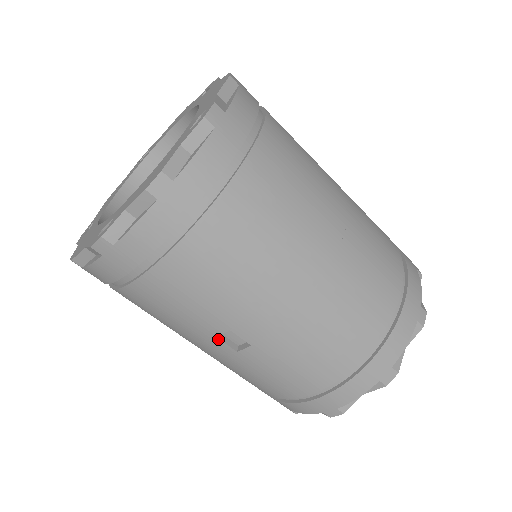
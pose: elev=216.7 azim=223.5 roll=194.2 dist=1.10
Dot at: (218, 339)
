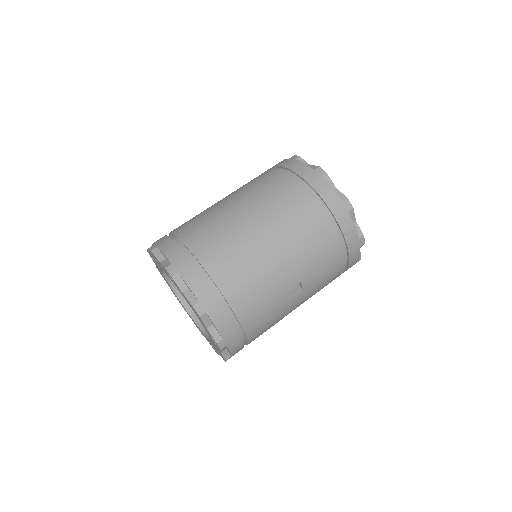
Dot at: (292, 298)
